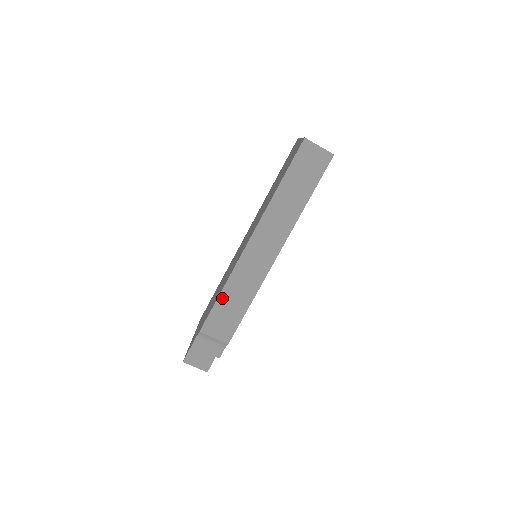
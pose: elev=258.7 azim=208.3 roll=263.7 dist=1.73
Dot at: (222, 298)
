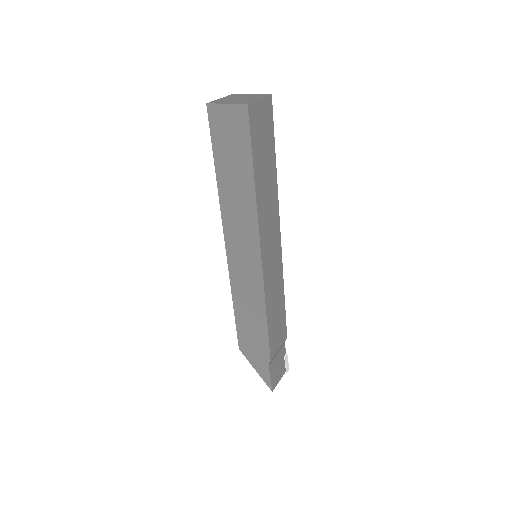
Dot at: (269, 319)
